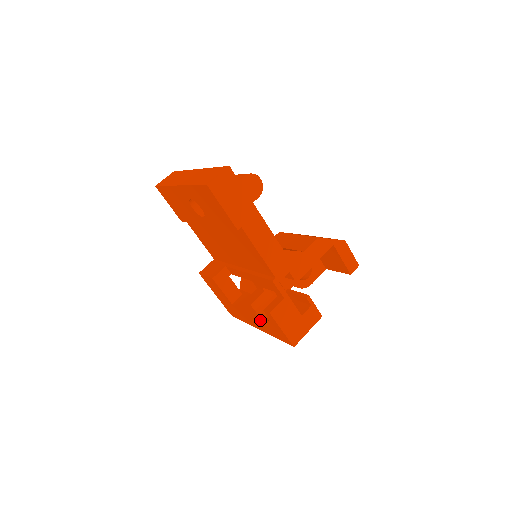
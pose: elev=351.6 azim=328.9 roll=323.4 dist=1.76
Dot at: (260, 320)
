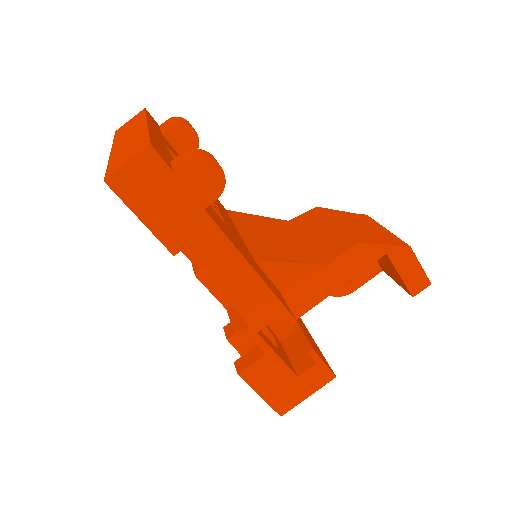
Dot at: occluded
